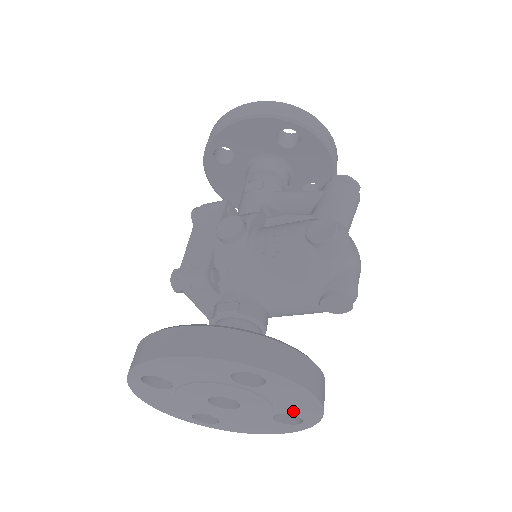
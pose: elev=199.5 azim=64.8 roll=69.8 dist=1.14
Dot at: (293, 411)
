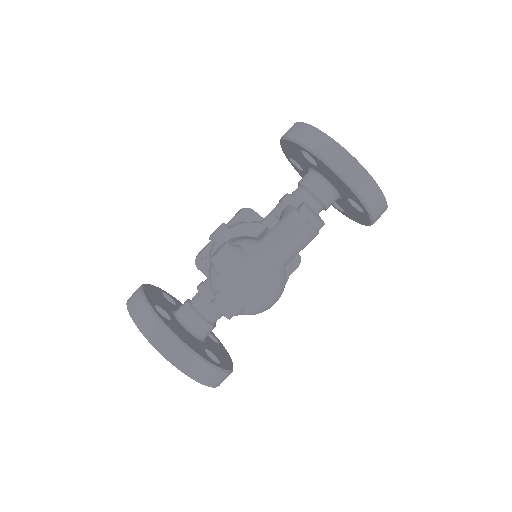
Dot at: occluded
